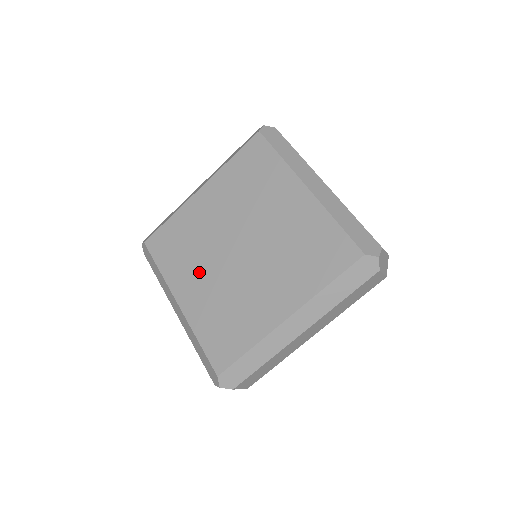
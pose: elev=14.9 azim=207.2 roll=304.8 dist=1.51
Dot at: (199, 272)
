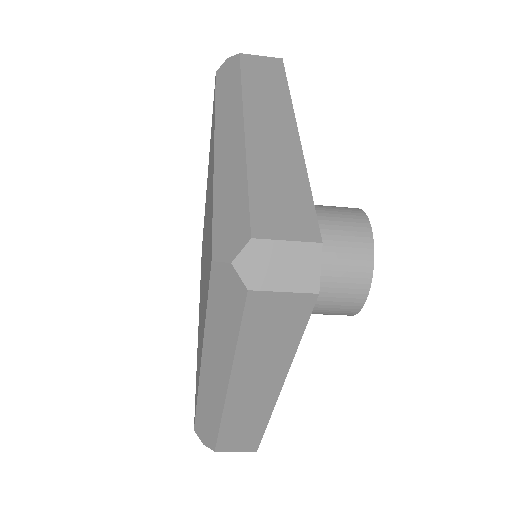
Dot at: (201, 286)
